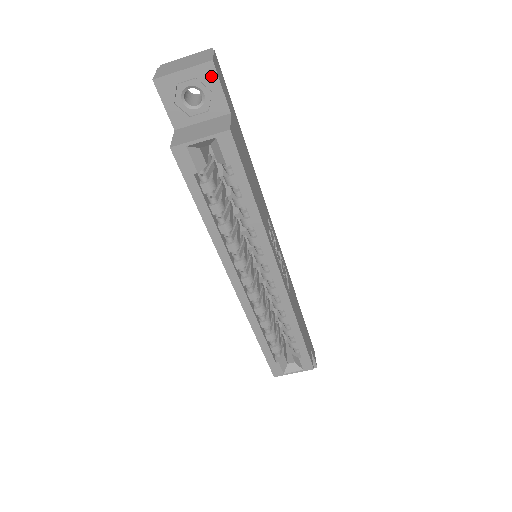
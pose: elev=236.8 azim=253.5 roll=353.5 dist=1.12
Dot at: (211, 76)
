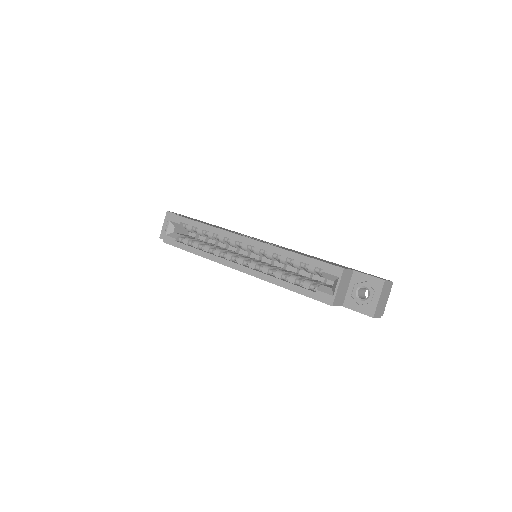
Dot at: occluded
